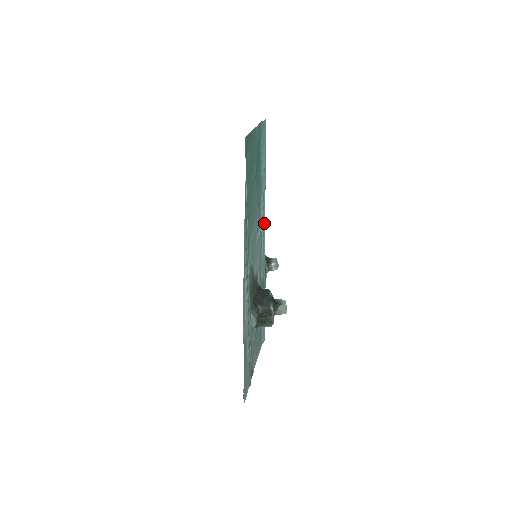
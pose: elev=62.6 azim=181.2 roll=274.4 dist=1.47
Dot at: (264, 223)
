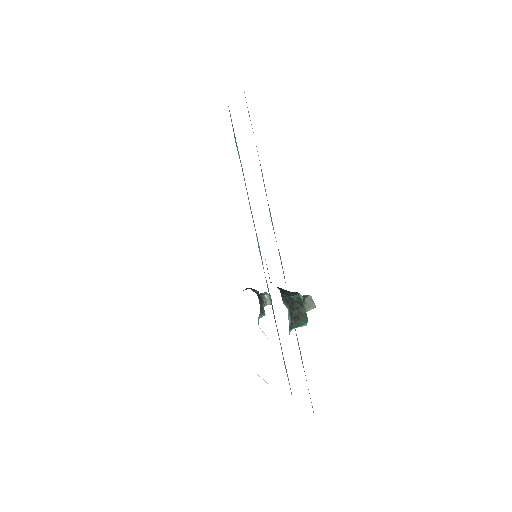
Dot at: occluded
